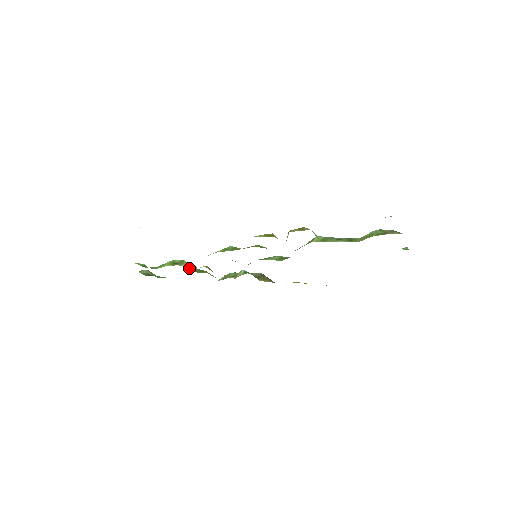
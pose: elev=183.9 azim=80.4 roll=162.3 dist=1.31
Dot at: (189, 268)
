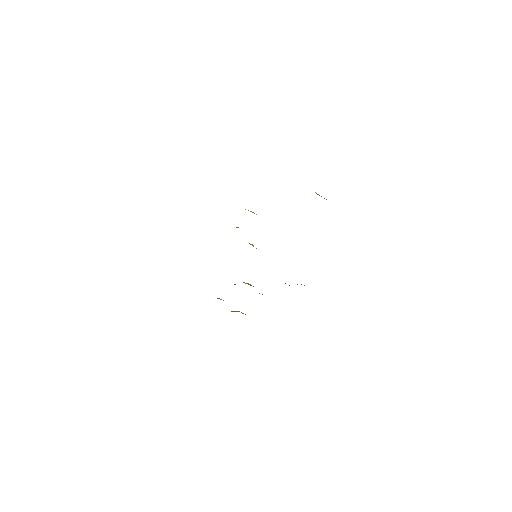
Dot at: occluded
